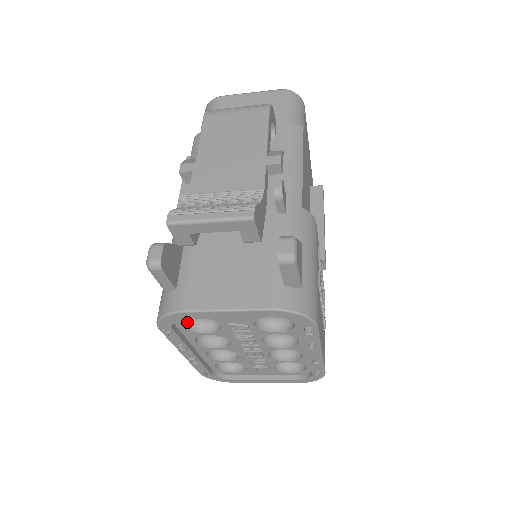
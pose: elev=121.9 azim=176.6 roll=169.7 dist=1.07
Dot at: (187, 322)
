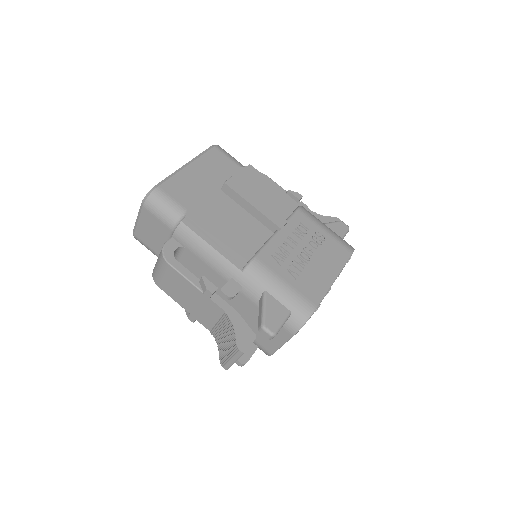
Dot at: occluded
